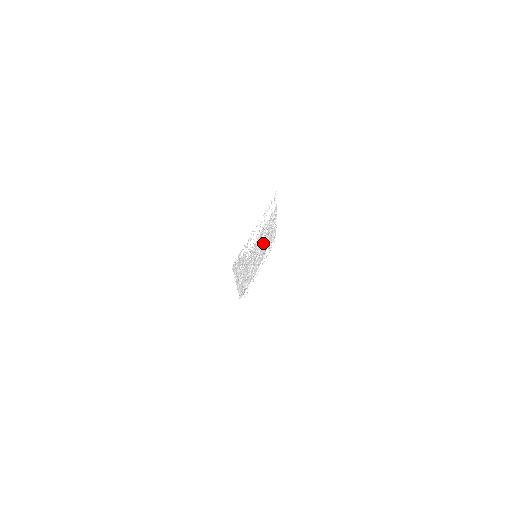
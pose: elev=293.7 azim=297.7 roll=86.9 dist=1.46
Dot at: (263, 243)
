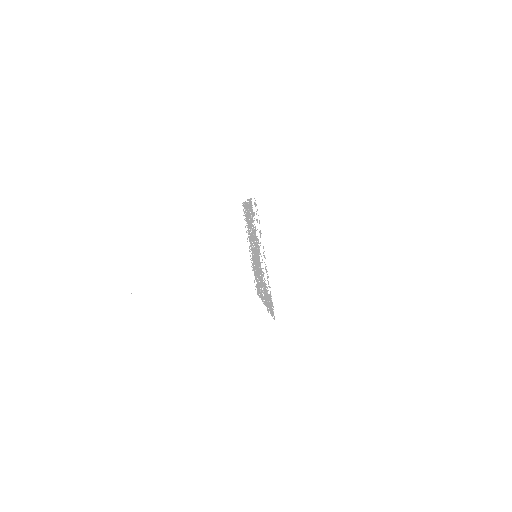
Dot at: (253, 237)
